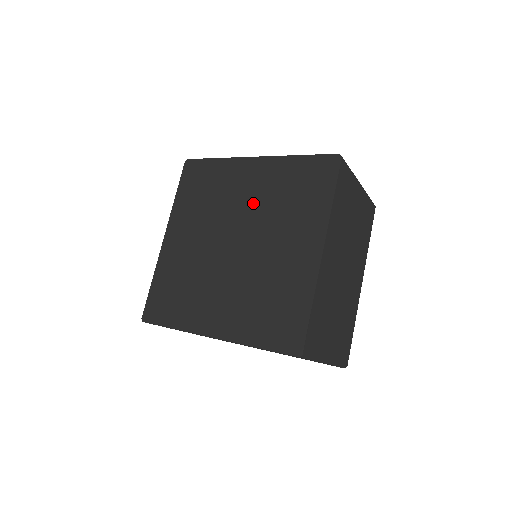
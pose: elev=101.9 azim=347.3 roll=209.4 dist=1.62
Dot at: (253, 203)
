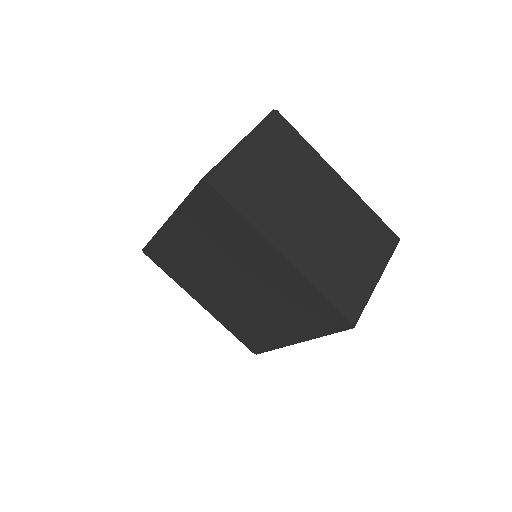
Dot at: (208, 253)
